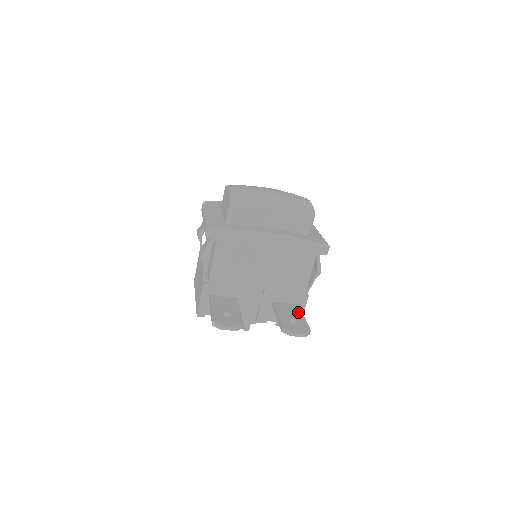
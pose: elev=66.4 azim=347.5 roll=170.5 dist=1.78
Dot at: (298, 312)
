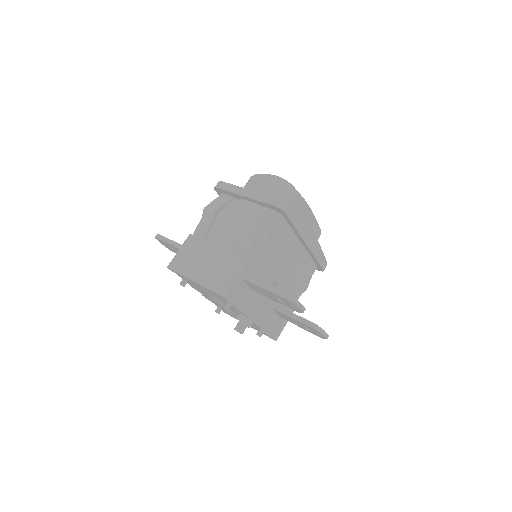
Dot at: occluded
